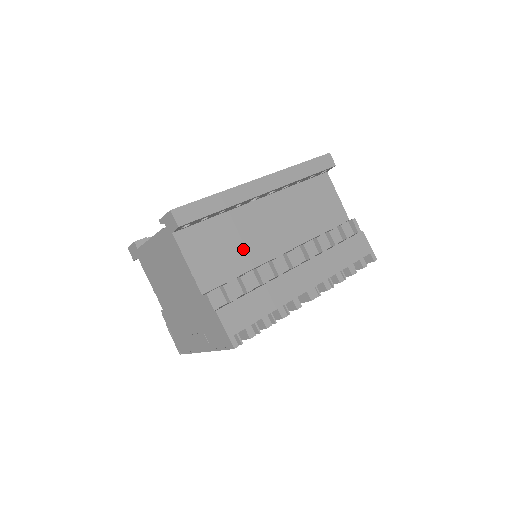
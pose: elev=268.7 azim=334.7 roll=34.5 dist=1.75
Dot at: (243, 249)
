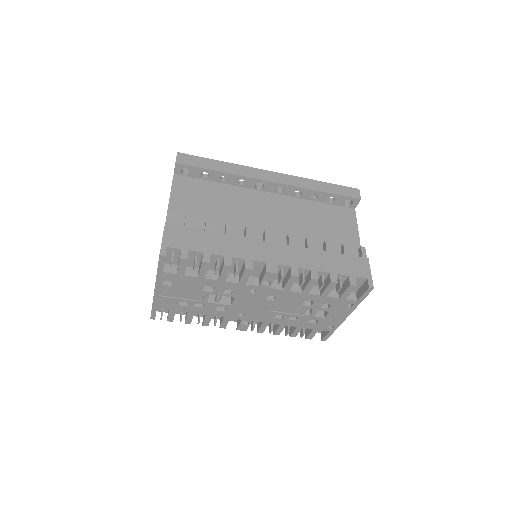
Dot at: (227, 212)
